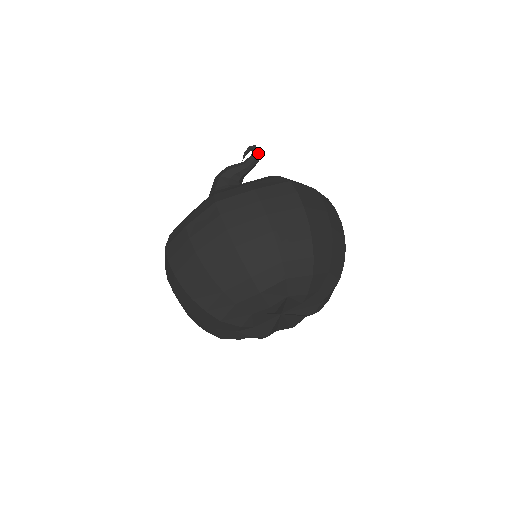
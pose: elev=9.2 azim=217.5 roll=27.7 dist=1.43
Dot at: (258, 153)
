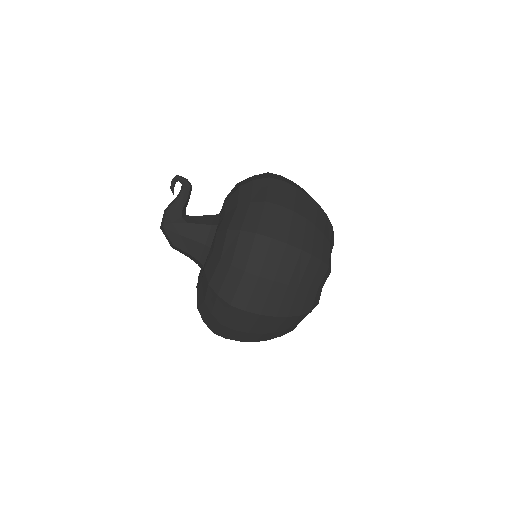
Dot at: (187, 179)
